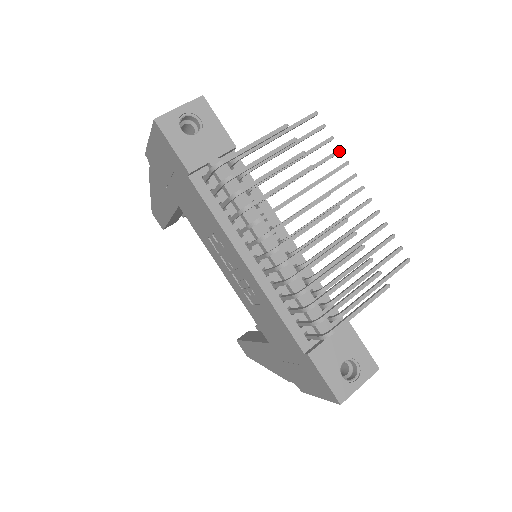
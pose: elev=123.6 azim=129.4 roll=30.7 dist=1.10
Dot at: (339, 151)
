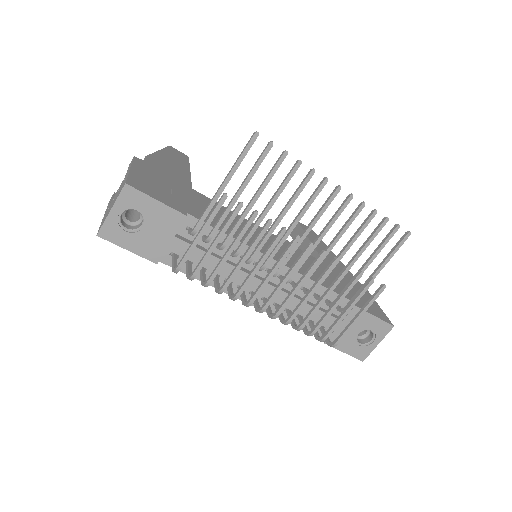
Dot at: (298, 165)
